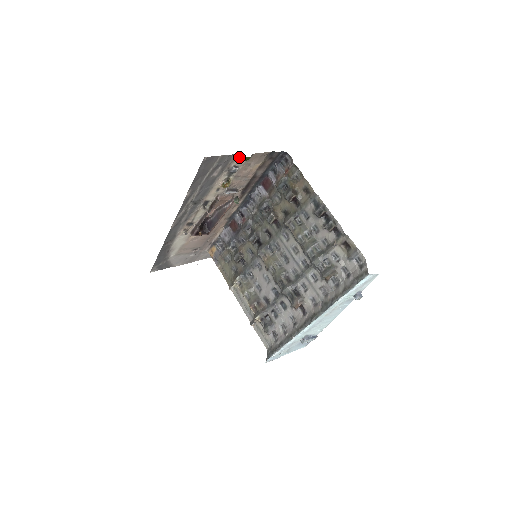
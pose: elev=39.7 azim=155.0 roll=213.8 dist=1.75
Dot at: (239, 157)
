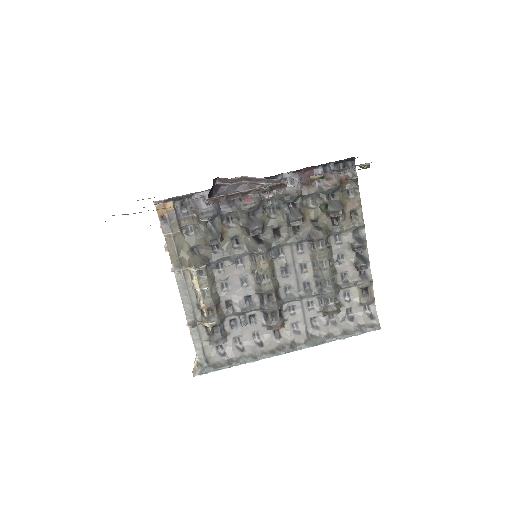
Dot at: (365, 163)
